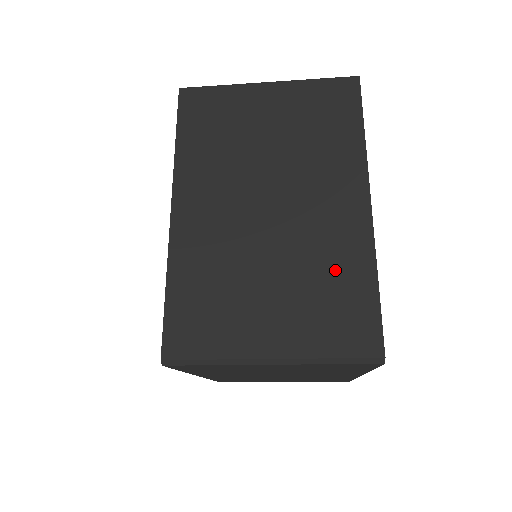
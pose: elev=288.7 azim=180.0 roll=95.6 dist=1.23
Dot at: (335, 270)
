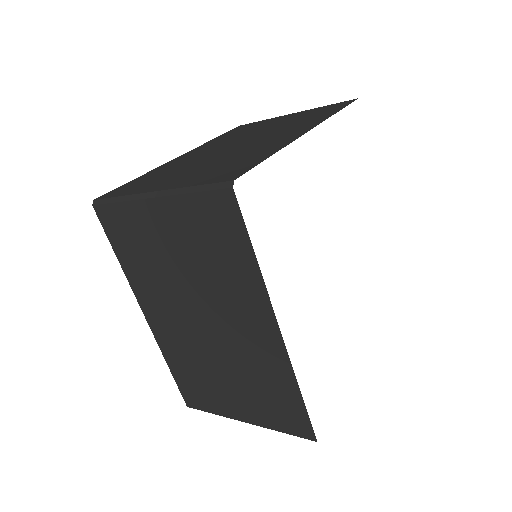
Dot at: (268, 380)
